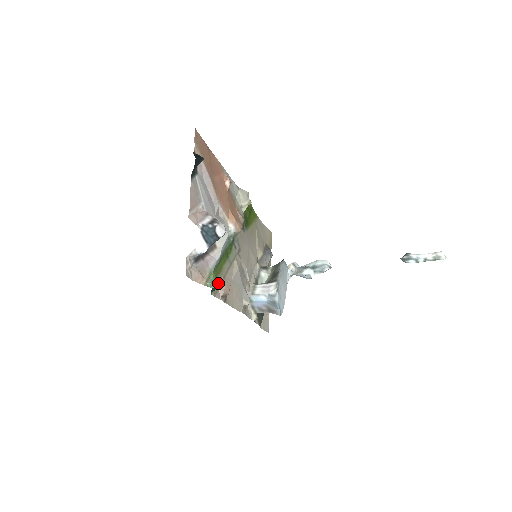
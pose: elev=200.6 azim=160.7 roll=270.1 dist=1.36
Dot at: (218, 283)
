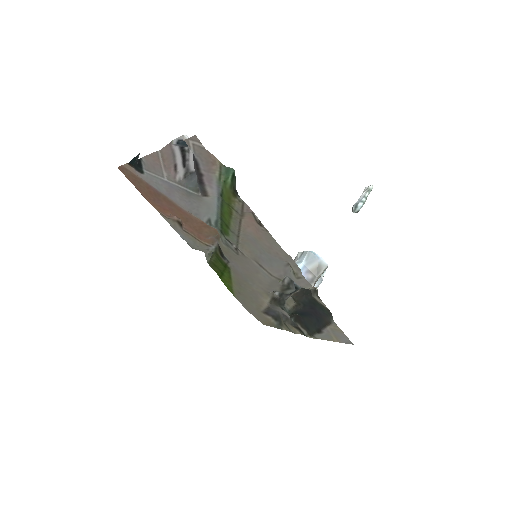
Dot at: (238, 211)
